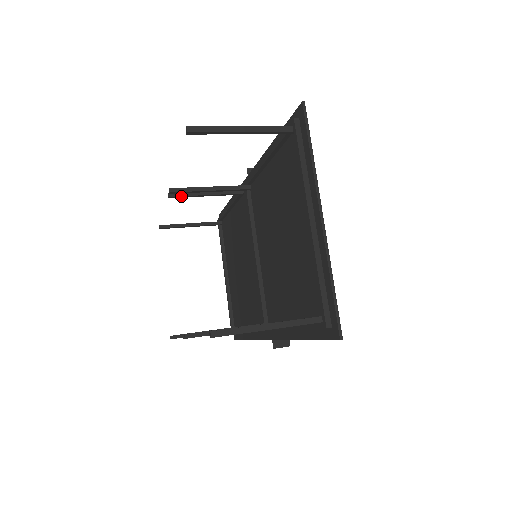
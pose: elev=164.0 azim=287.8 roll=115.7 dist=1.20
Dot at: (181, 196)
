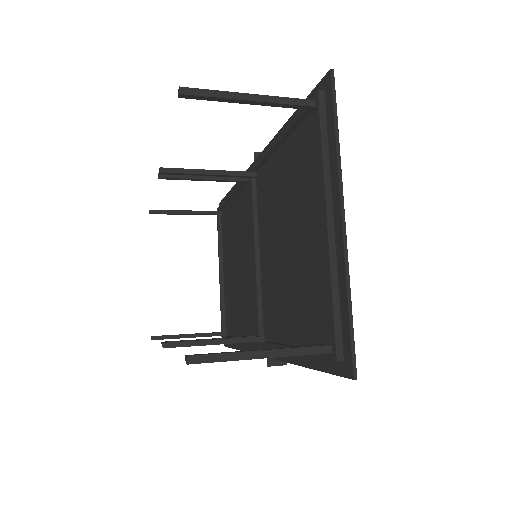
Dot at: (174, 178)
